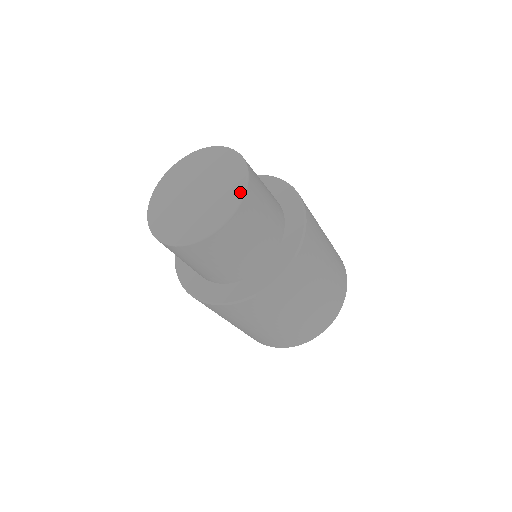
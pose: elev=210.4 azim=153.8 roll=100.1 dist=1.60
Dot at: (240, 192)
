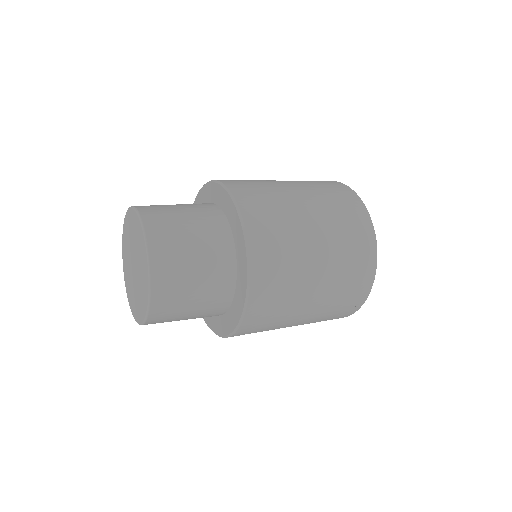
Dot at: (146, 261)
